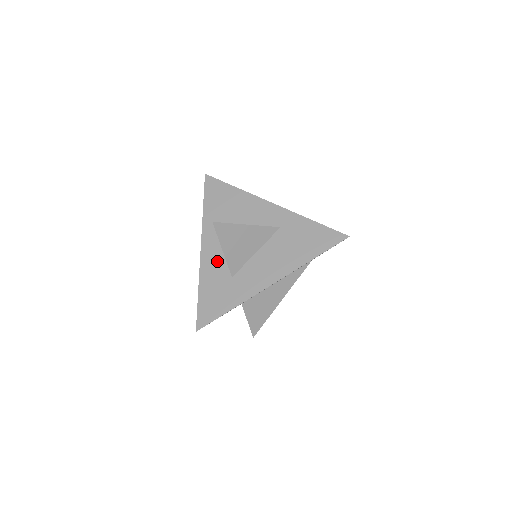
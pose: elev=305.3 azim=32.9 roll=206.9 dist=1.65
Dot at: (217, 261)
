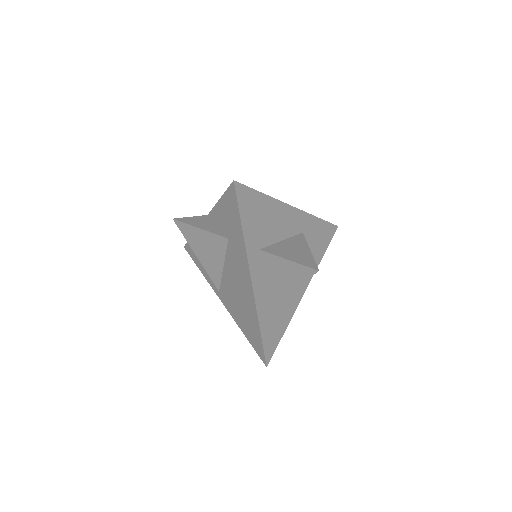
Dot at: (268, 289)
